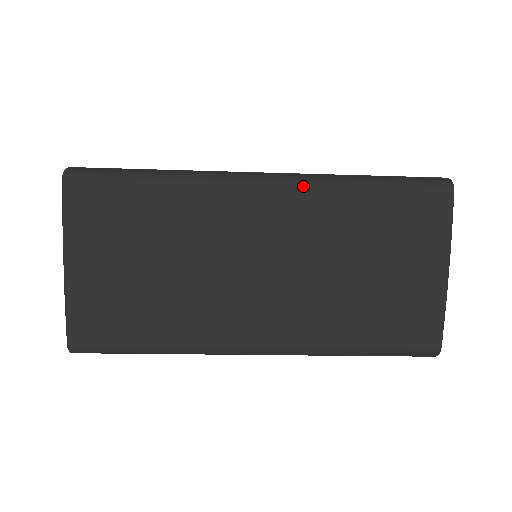
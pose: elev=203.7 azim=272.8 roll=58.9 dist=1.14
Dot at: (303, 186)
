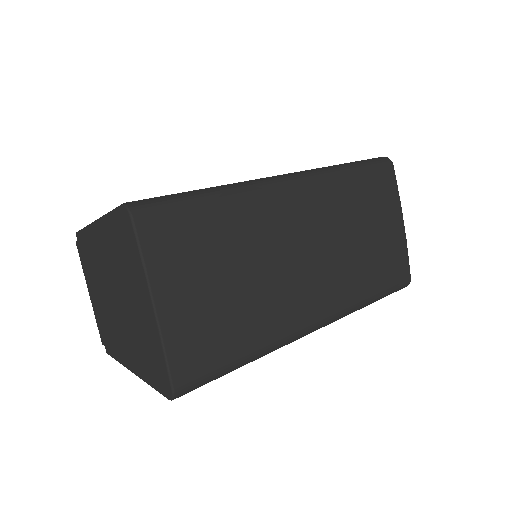
Dot at: (317, 179)
